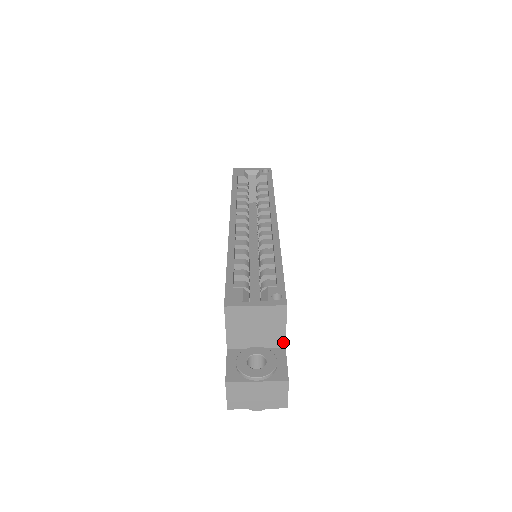
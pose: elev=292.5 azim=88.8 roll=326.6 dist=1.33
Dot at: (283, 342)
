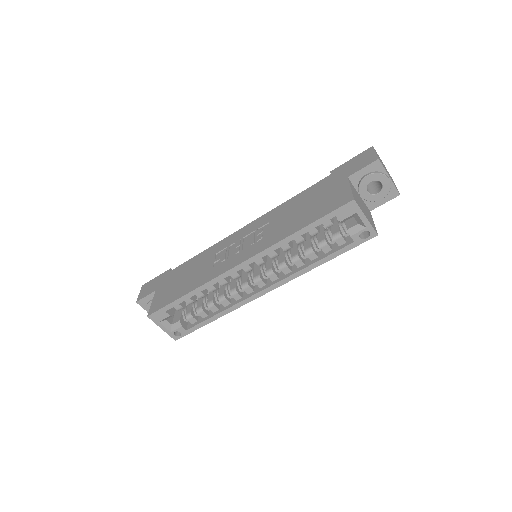
Dot at: occluded
